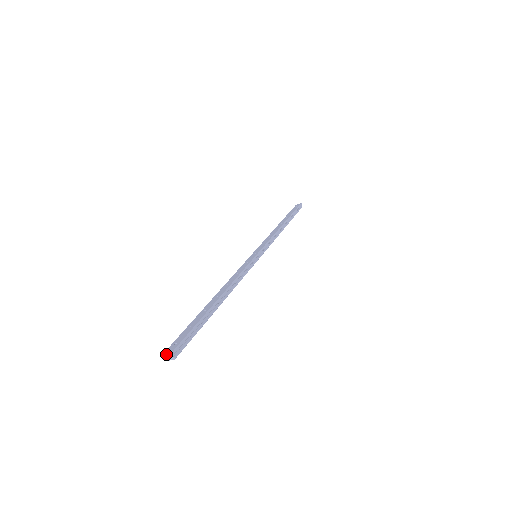
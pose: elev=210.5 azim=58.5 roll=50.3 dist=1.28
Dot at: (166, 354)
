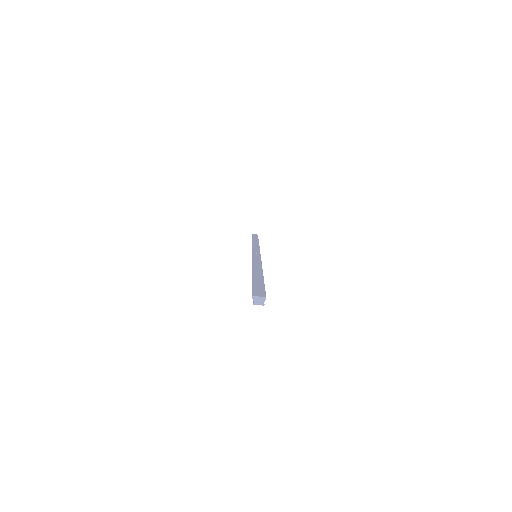
Dot at: (257, 297)
